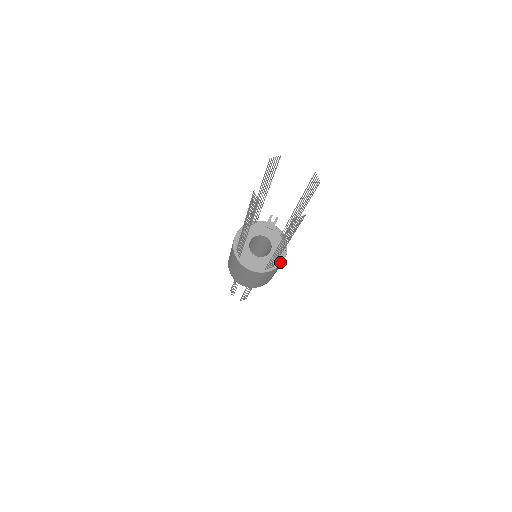
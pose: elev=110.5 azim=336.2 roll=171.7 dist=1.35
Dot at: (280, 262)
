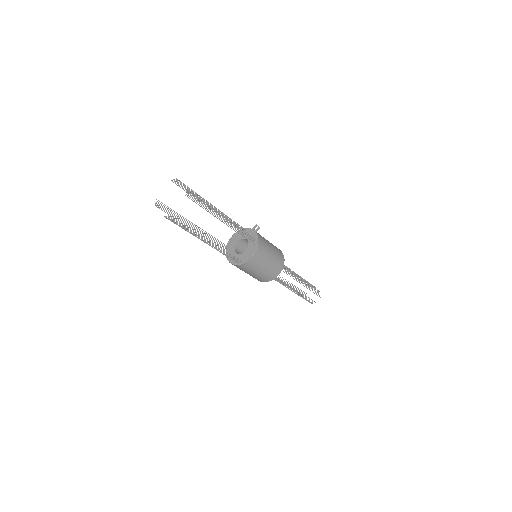
Dot at: (247, 259)
